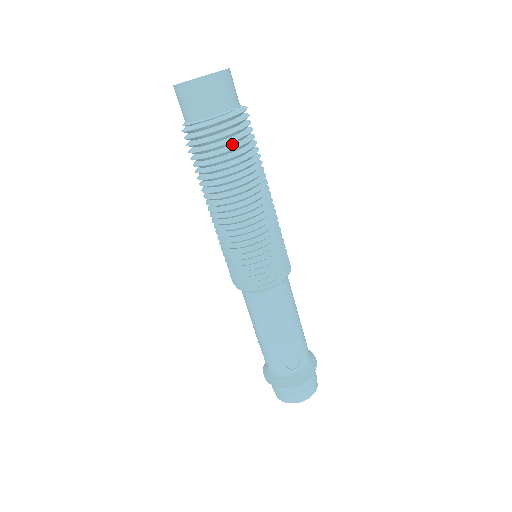
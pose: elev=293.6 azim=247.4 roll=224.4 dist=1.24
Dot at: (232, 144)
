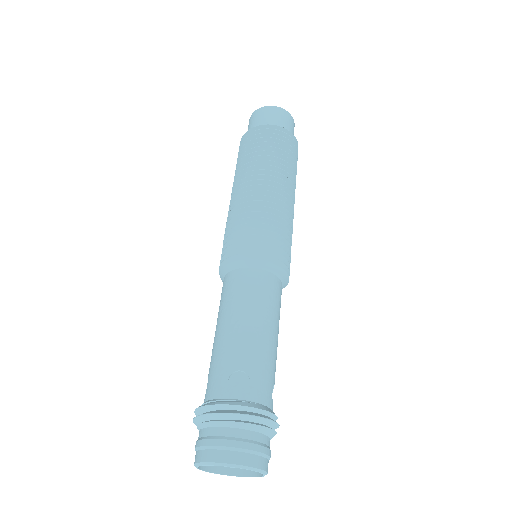
Dot at: (272, 144)
